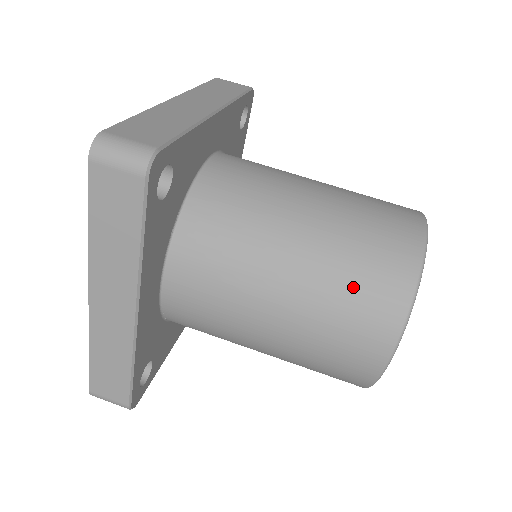
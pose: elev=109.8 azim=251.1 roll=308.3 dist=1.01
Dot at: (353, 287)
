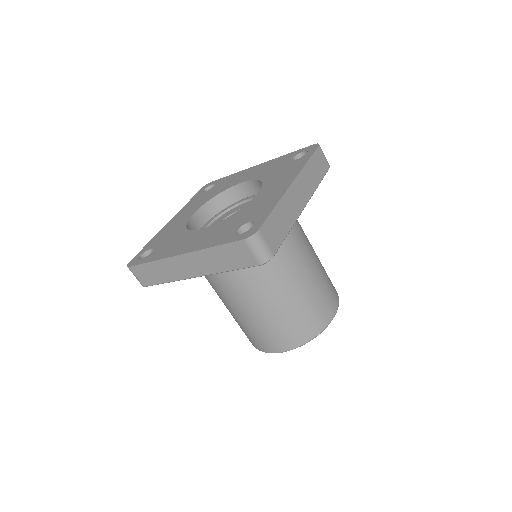
Dot at: (288, 325)
